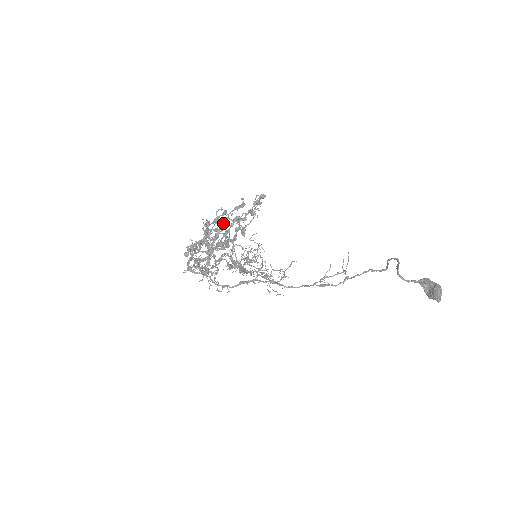
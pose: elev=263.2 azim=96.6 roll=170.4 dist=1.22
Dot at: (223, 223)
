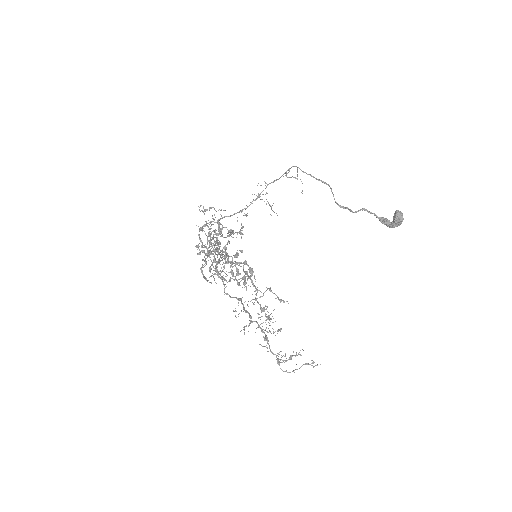
Dot at: occluded
